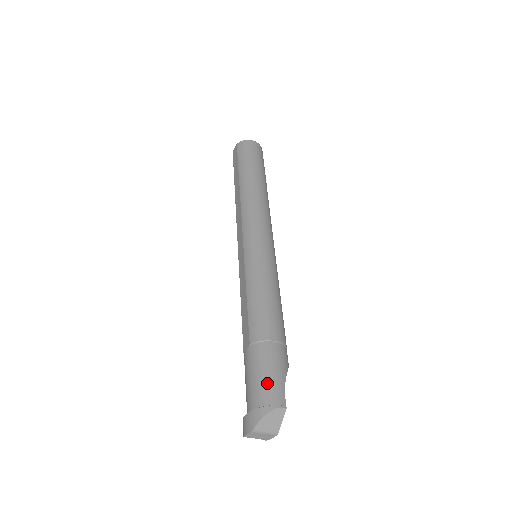
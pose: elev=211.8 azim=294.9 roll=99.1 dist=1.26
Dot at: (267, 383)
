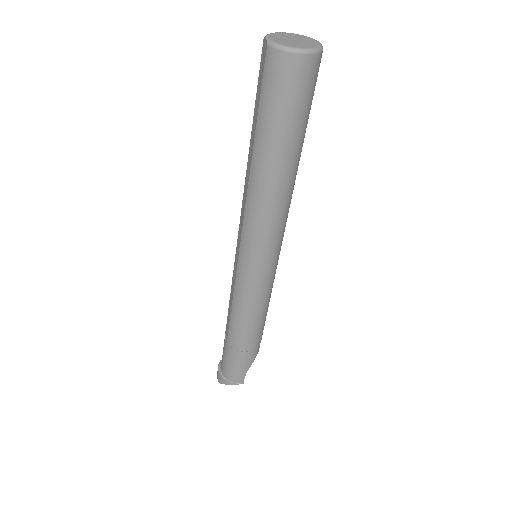
Dot at: (232, 372)
